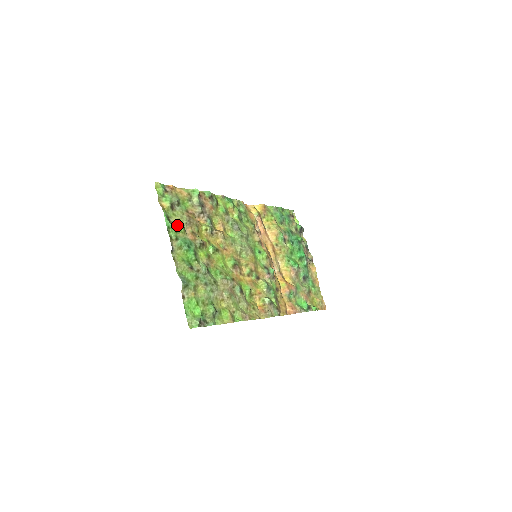
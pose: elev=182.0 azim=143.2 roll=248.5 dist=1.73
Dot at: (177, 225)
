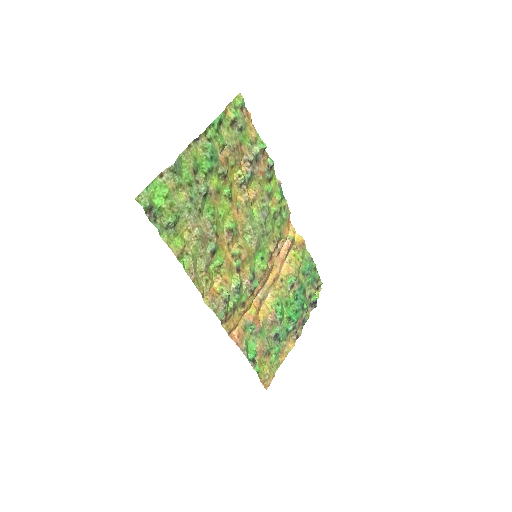
Dot at: (221, 136)
